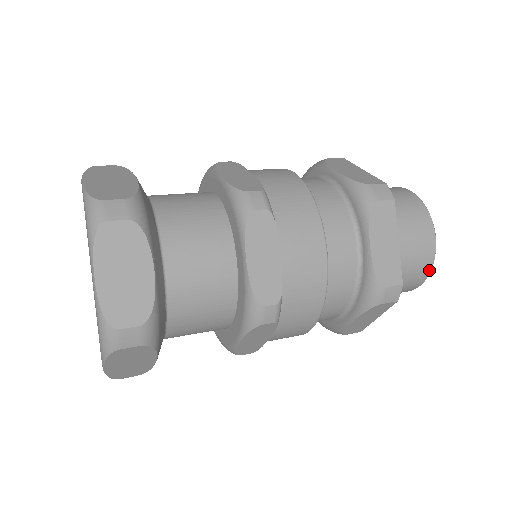
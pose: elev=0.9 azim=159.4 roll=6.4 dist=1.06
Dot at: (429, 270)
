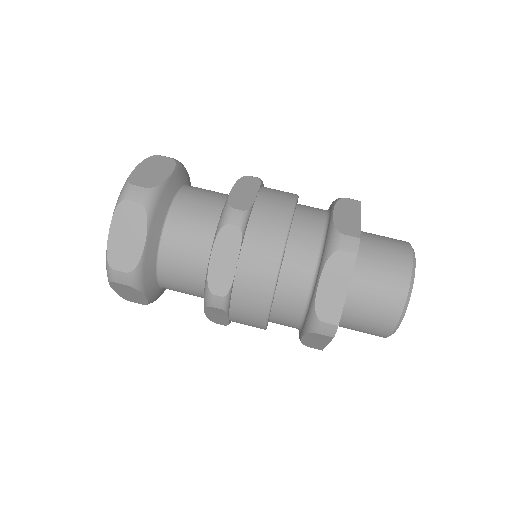
Dot at: (409, 277)
